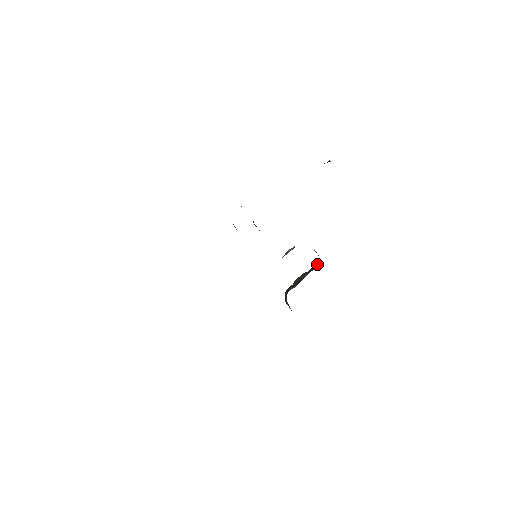
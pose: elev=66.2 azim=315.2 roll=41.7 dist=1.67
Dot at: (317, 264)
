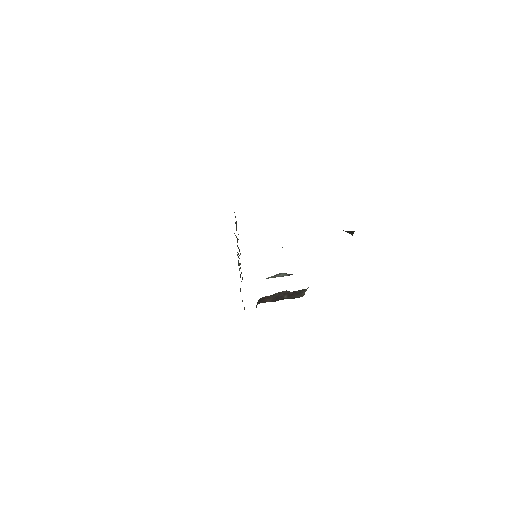
Dot at: (301, 293)
